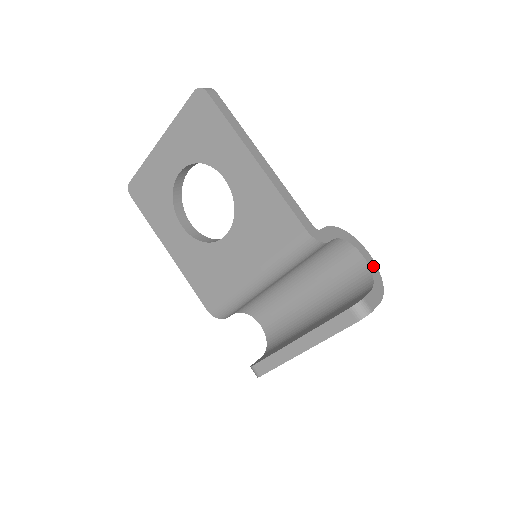
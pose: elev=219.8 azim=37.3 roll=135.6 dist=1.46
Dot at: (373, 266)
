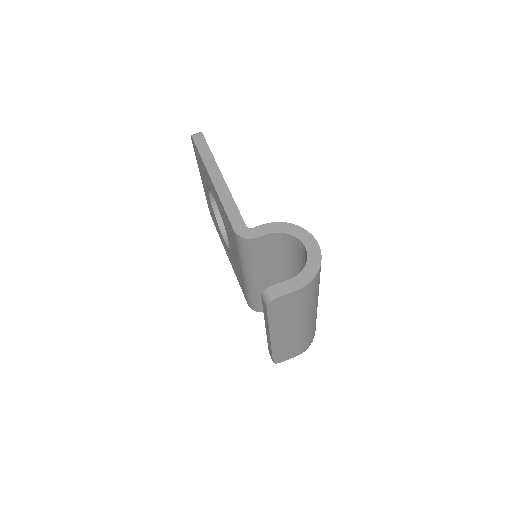
Dot at: (314, 255)
